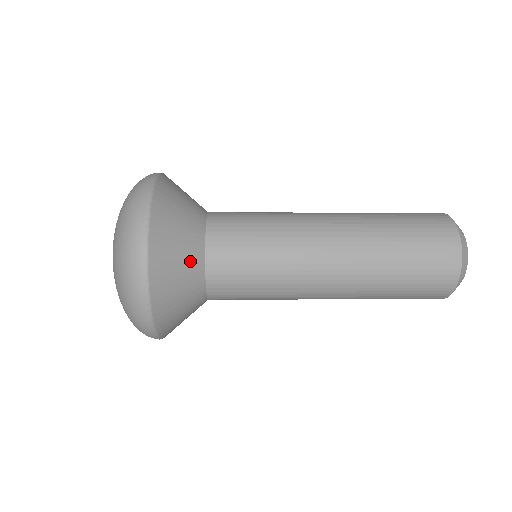
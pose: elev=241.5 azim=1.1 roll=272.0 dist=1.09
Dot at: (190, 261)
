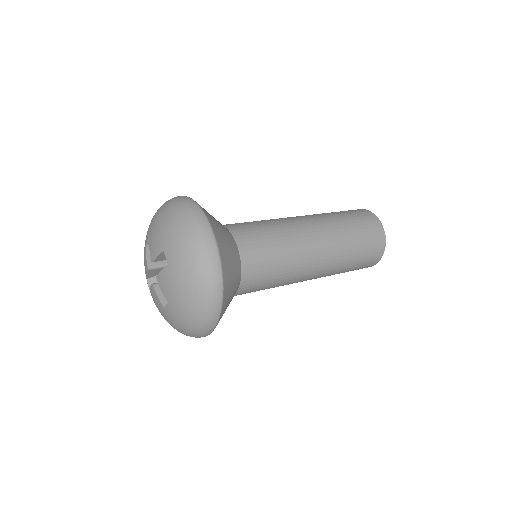
Dot at: occluded
